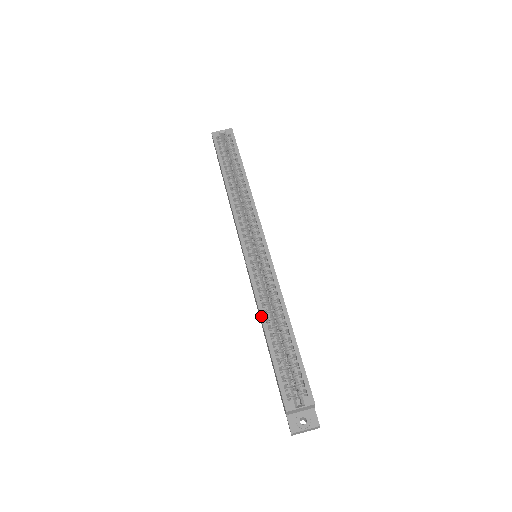
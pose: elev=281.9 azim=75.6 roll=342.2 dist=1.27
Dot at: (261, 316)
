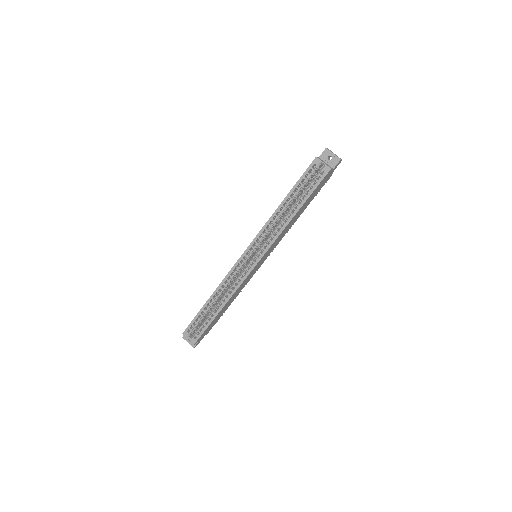
Dot at: (214, 292)
